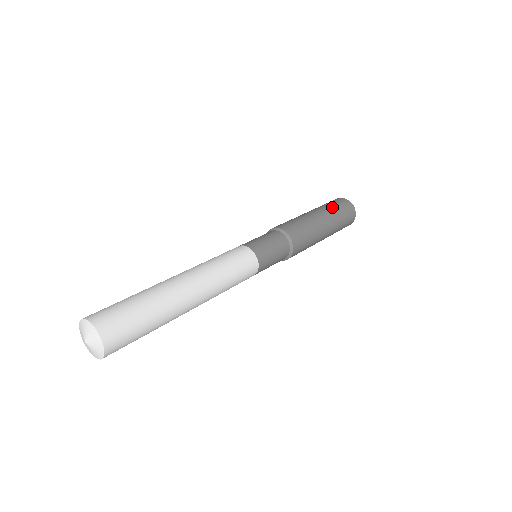
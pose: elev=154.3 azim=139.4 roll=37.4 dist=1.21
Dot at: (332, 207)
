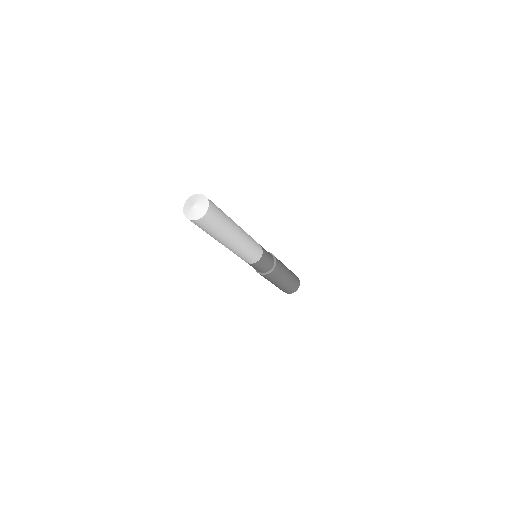
Dot at: occluded
